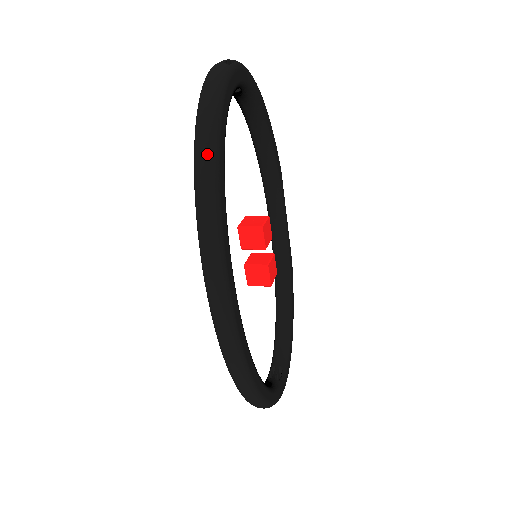
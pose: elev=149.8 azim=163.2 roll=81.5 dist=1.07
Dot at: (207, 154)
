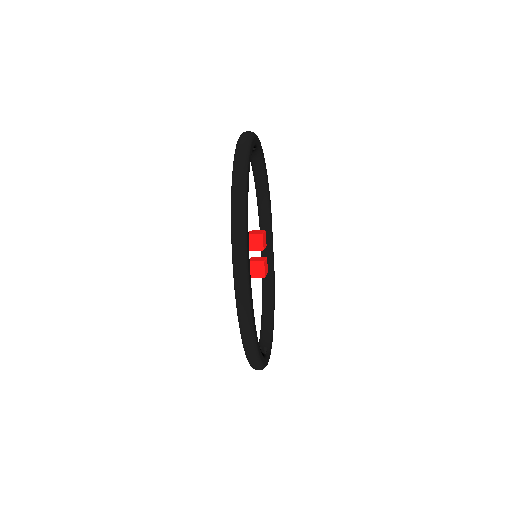
Dot at: (241, 176)
